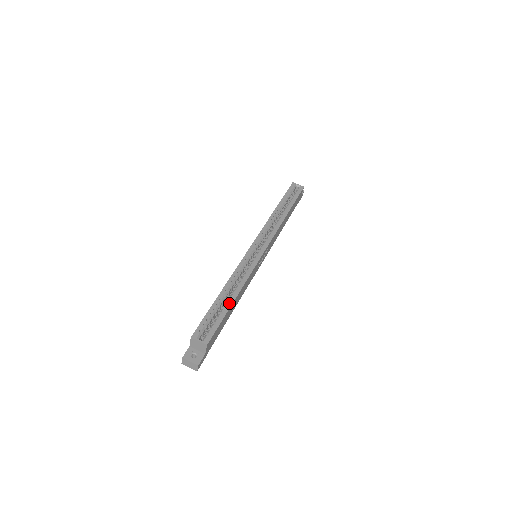
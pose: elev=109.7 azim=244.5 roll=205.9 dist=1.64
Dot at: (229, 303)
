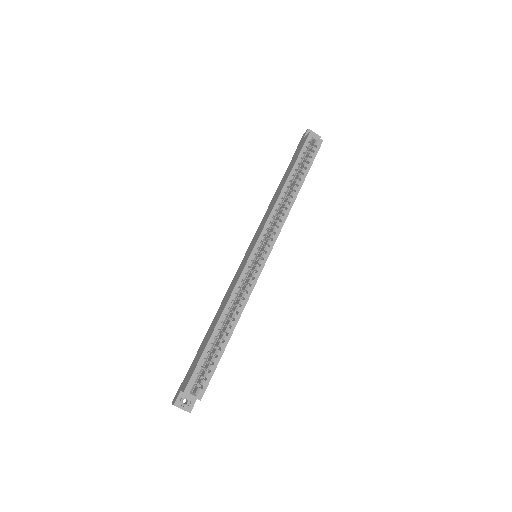
Dot at: (225, 342)
